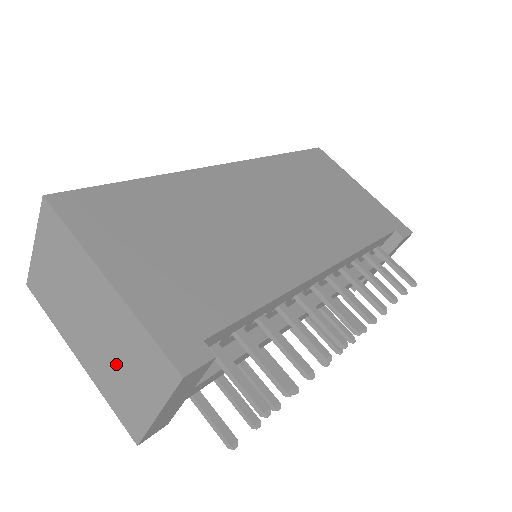
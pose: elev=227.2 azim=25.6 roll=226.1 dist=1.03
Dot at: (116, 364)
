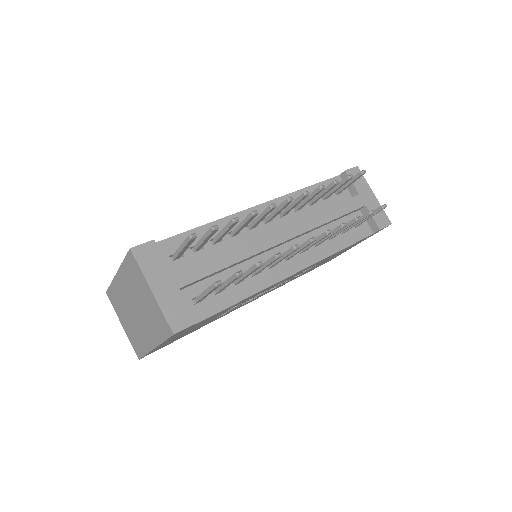
Dot at: (143, 307)
